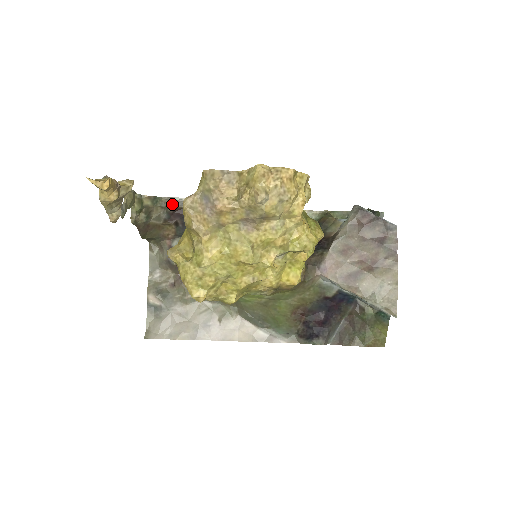
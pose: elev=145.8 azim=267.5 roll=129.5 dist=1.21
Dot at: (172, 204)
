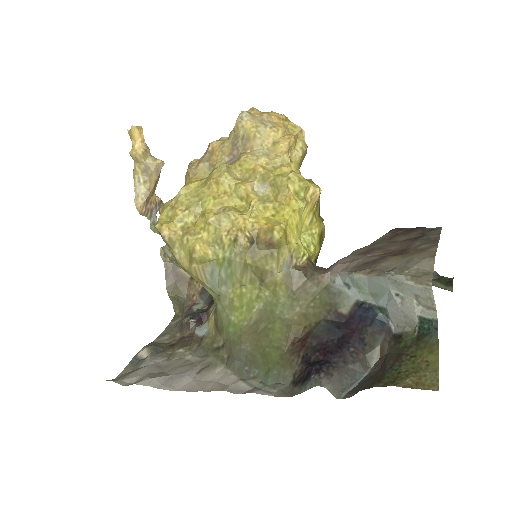
Dot at: occluded
